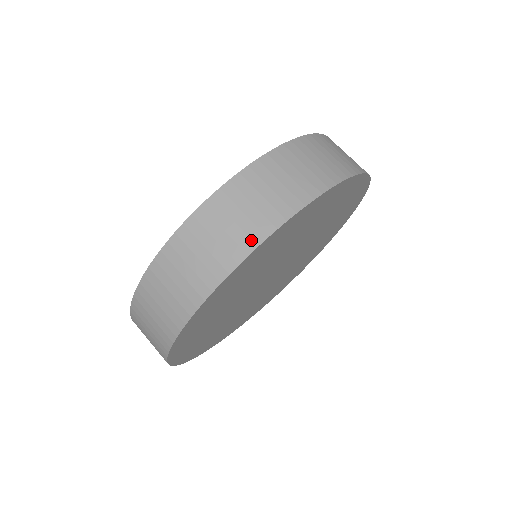
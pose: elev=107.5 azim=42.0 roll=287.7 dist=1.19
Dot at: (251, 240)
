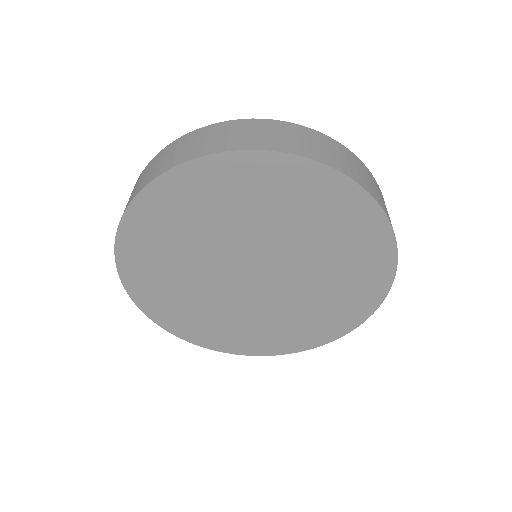
Dot at: (332, 163)
